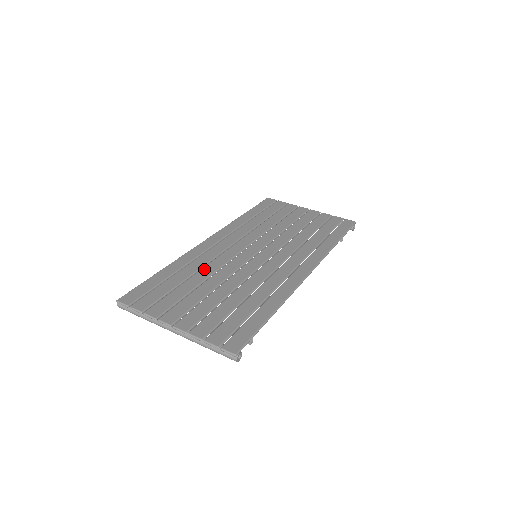
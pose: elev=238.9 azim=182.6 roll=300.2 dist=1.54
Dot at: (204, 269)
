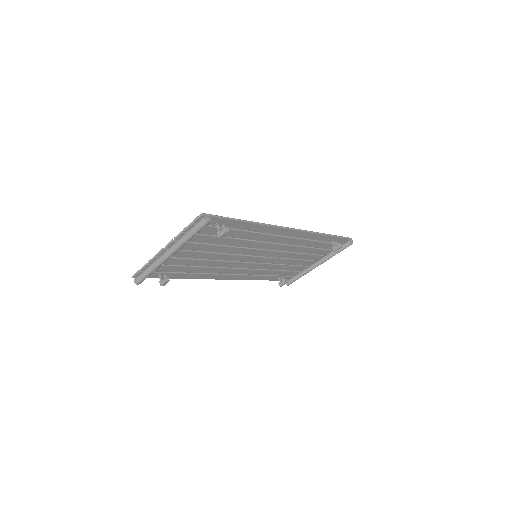
Dot at: (209, 264)
